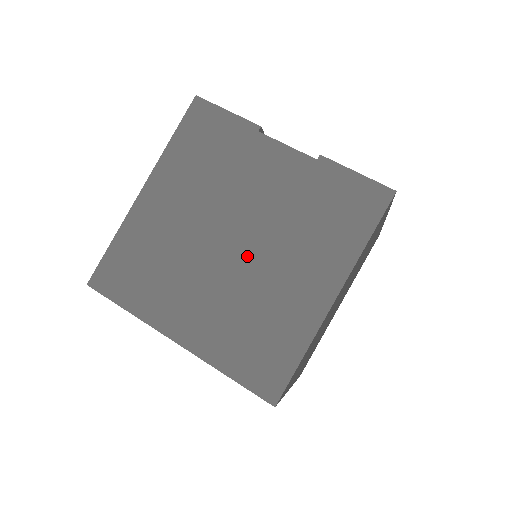
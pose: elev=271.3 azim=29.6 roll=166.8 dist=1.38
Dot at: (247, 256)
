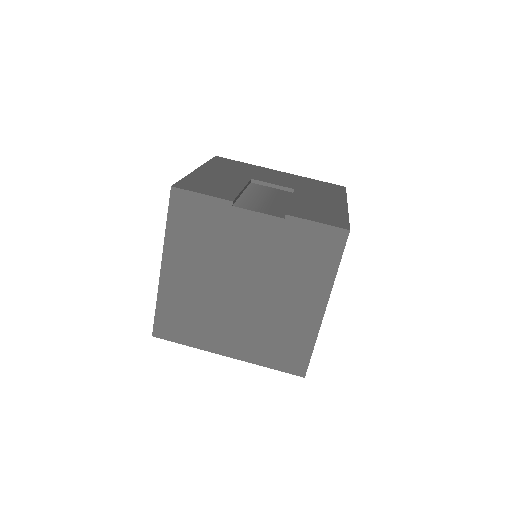
Dot at: (256, 296)
